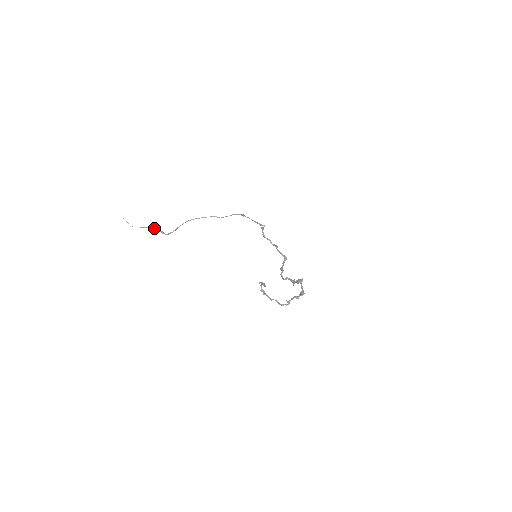
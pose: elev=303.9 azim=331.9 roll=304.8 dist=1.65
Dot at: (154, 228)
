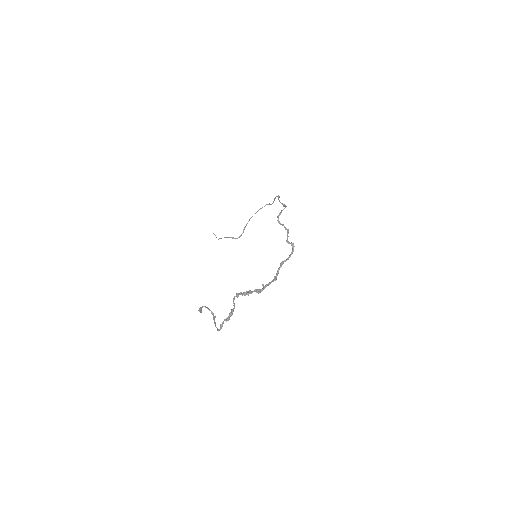
Dot at: occluded
